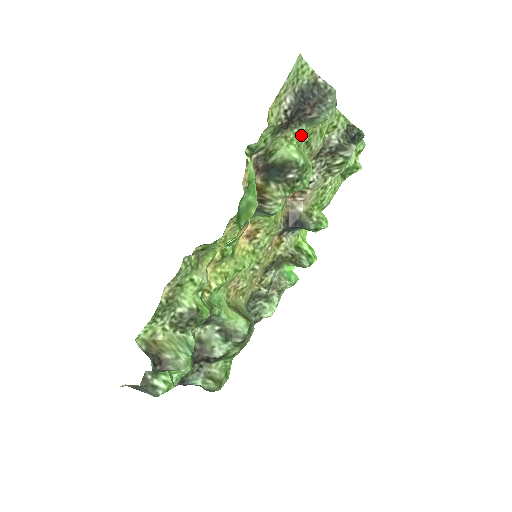
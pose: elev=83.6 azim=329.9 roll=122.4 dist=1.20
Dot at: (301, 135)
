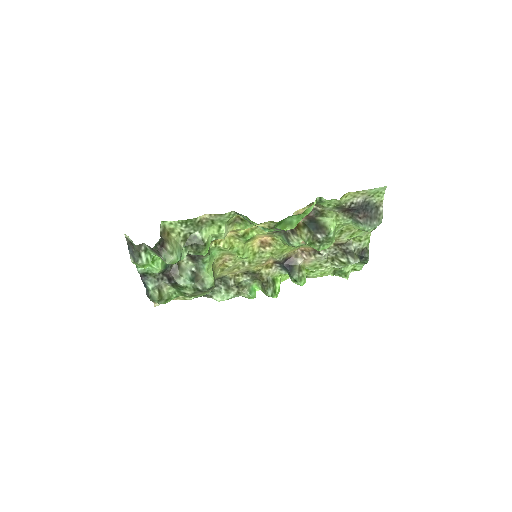
Dot at: (344, 223)
